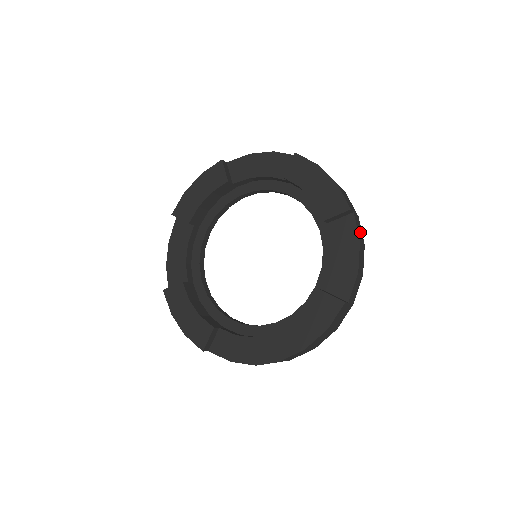
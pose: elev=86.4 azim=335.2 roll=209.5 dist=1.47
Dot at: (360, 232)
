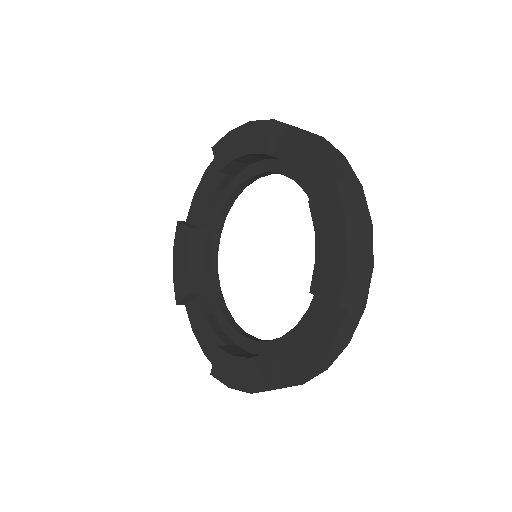
Dot at: occluded
